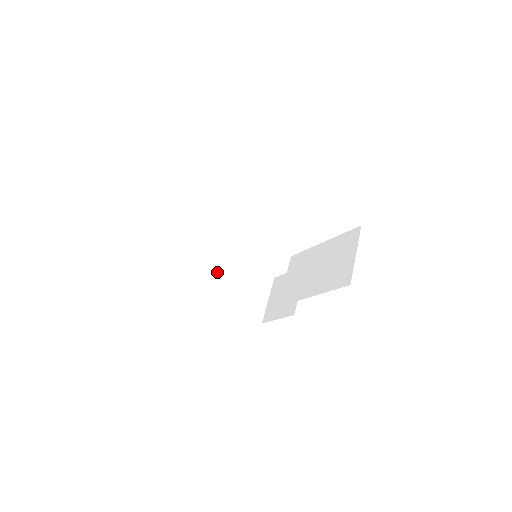
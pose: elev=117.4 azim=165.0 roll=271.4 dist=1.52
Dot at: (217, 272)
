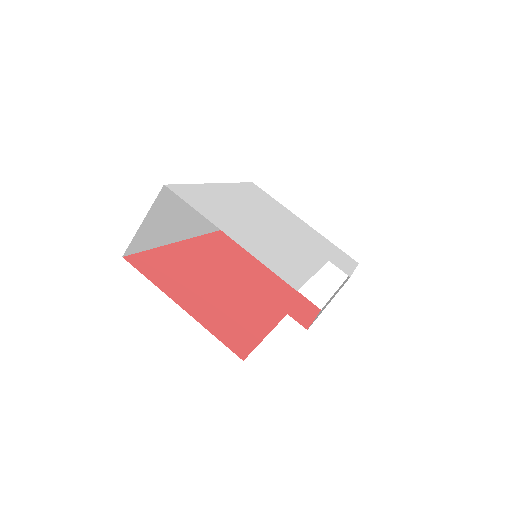
Dot at: occluded
